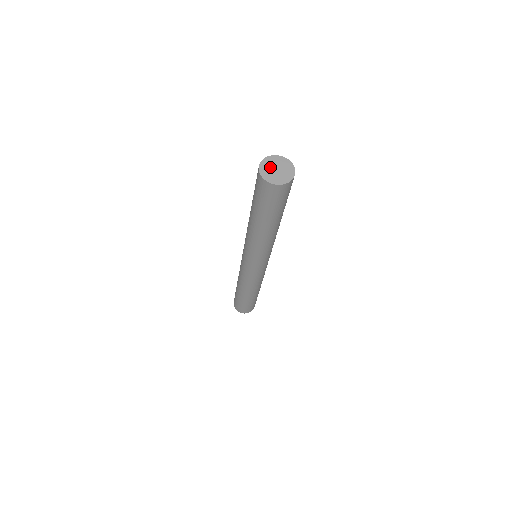
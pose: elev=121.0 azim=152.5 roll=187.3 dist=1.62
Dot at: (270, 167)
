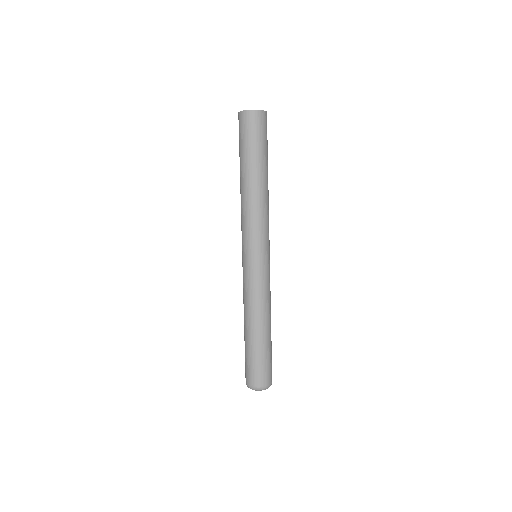
Dot at: occluded
